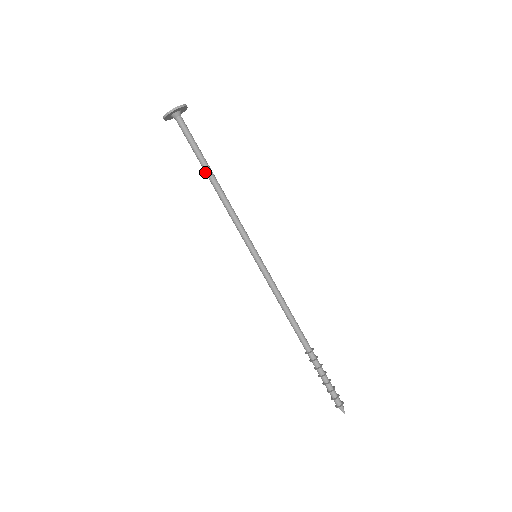
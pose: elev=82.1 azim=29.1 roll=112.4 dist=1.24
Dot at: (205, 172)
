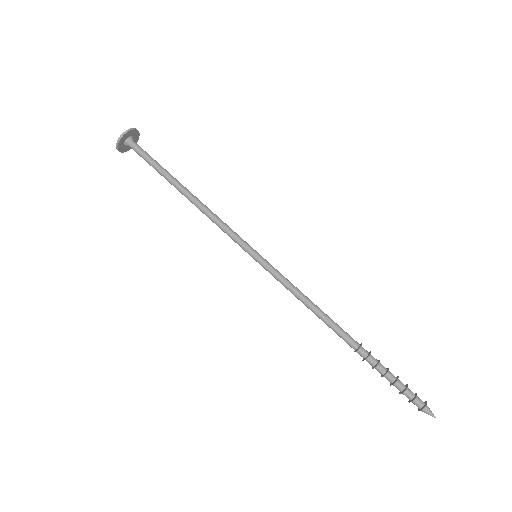
Dot at: occluded
